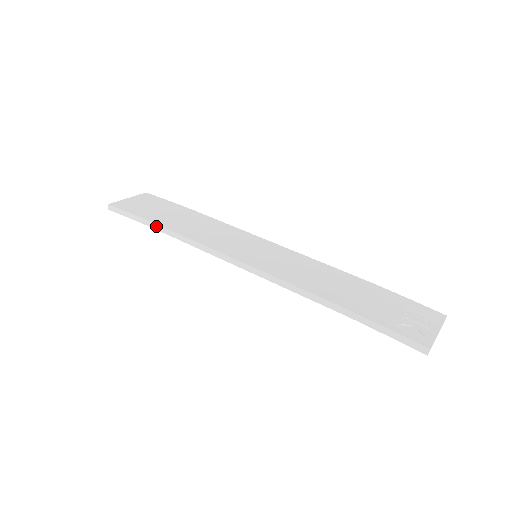
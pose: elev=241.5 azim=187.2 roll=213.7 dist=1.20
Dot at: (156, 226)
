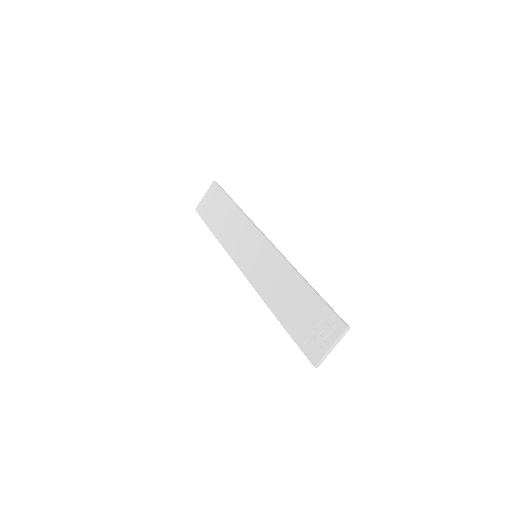
Dot at: (212, 232)
